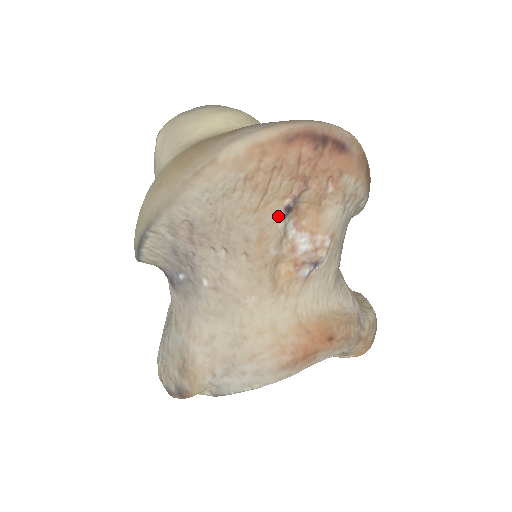
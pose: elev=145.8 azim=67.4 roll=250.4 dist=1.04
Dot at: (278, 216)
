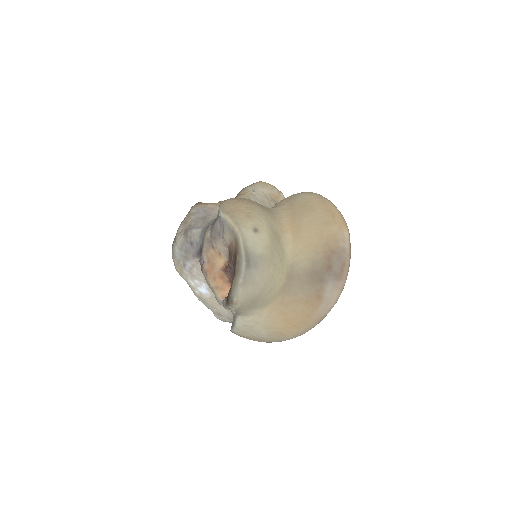
Dot at: occluded
